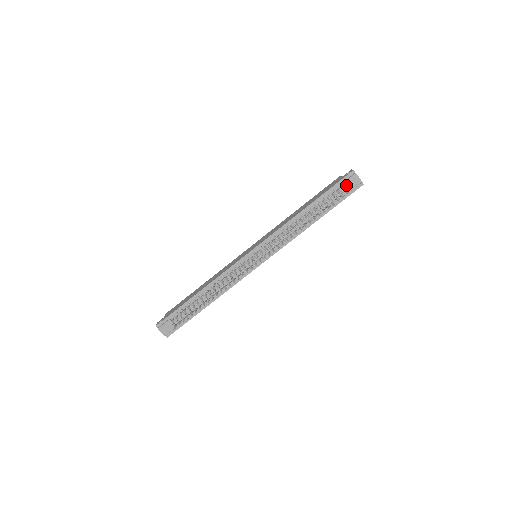
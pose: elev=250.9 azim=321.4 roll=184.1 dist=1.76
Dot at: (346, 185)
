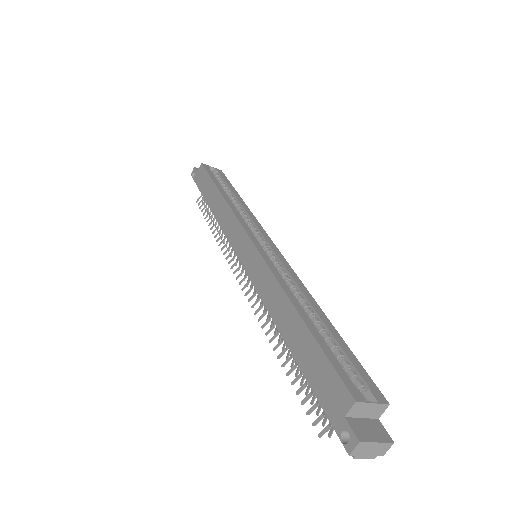
Dot at: occluded
